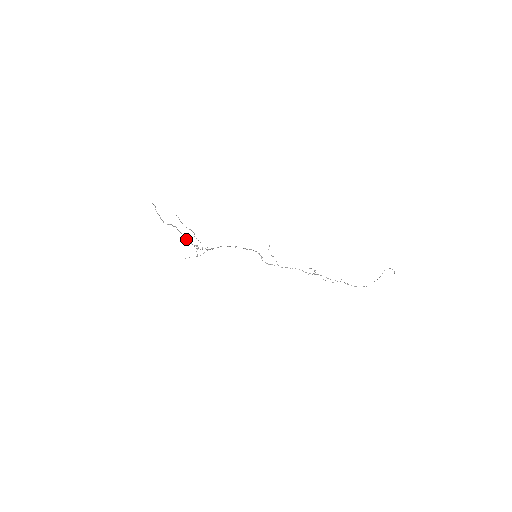
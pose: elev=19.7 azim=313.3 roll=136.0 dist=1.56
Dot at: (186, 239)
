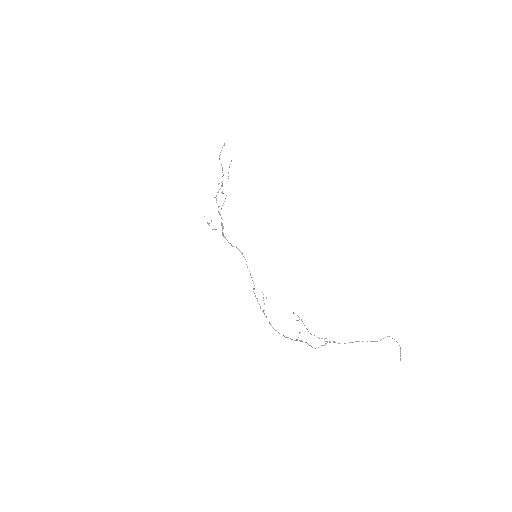
Dot at: (222, 176)
